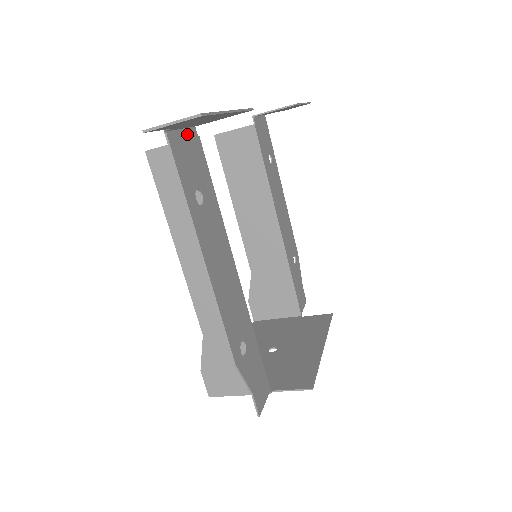
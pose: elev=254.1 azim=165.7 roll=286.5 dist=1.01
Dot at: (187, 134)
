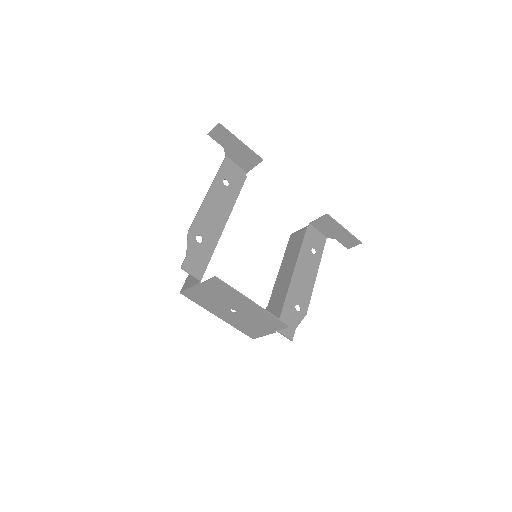
Dot at: (239, 169)
